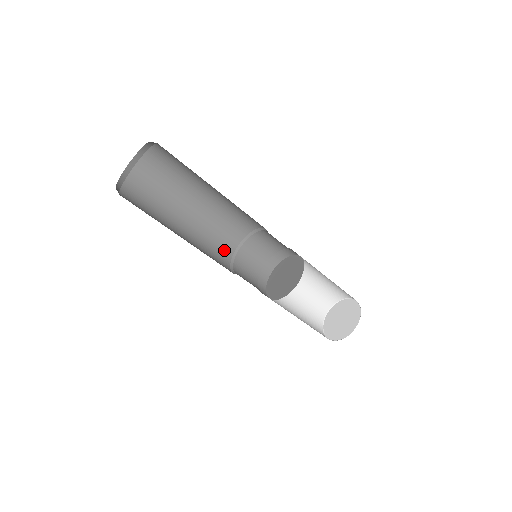
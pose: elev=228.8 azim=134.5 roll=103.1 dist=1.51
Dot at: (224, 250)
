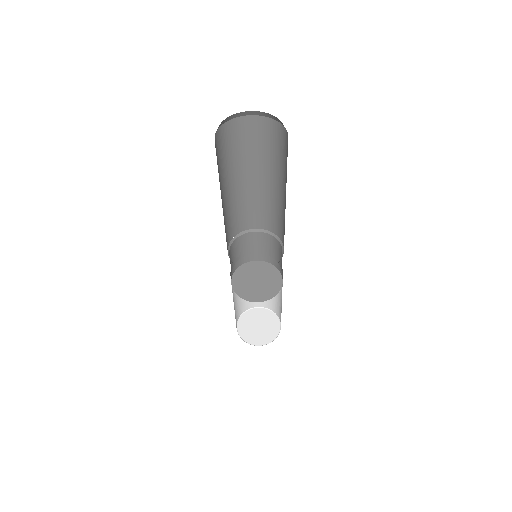
Dot at: (228, 237)
